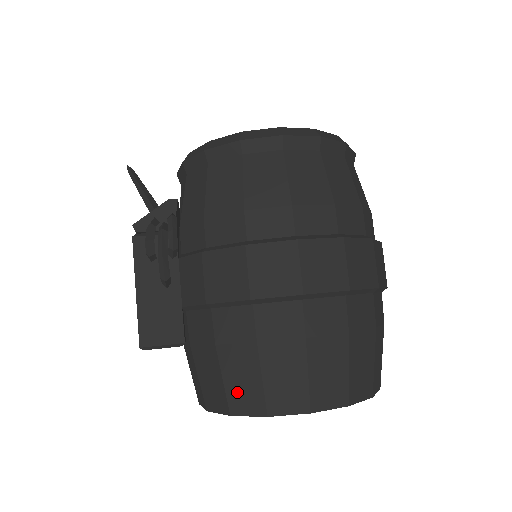
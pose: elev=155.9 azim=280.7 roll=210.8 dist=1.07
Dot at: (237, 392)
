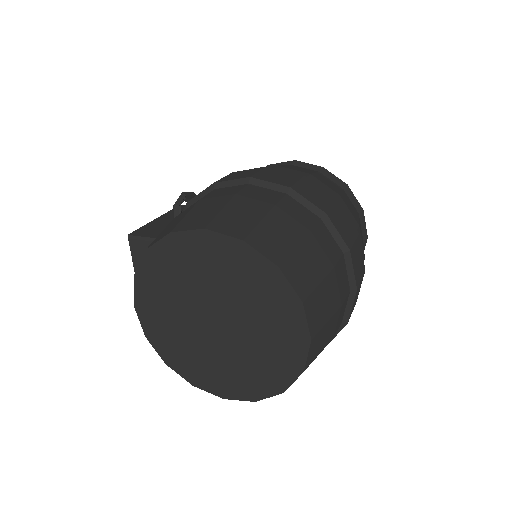
Dot at: occluded
